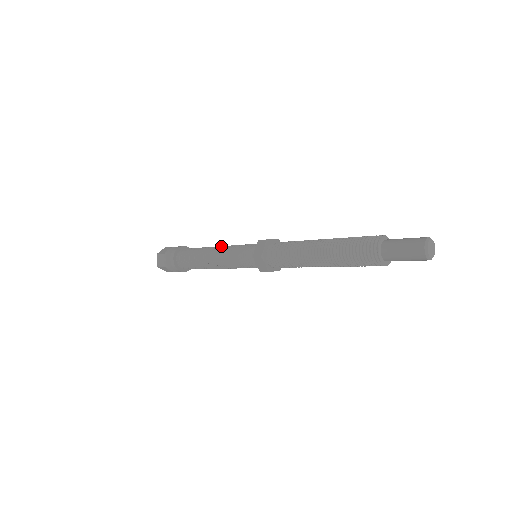
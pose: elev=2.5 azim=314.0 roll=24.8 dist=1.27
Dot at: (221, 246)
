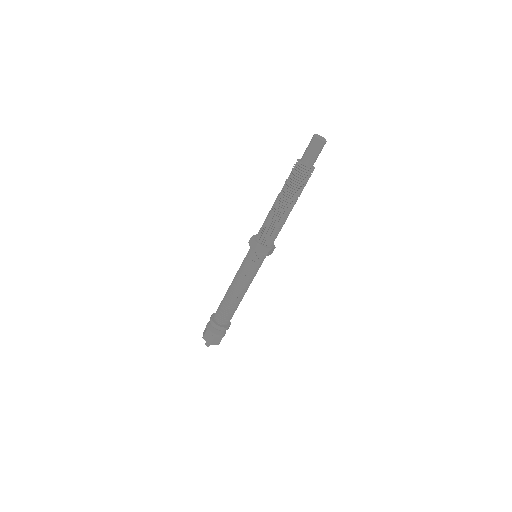
Dot at: (233, 279)
